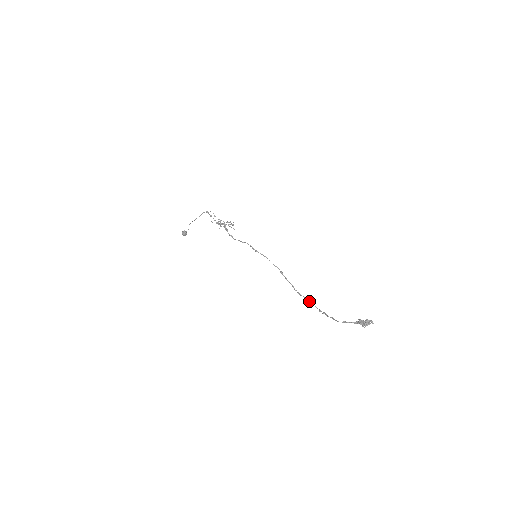
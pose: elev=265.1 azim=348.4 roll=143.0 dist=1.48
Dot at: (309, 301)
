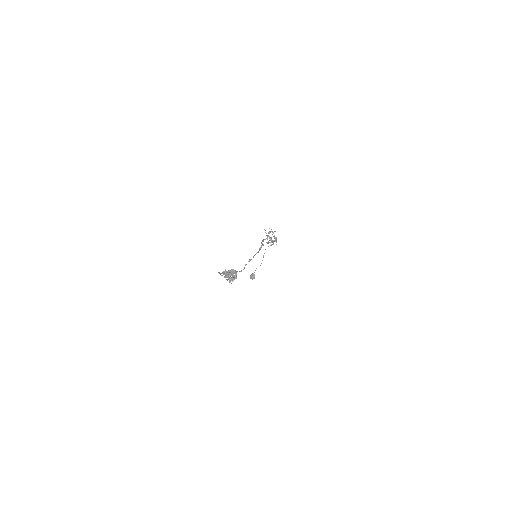
Dot at: occluded
